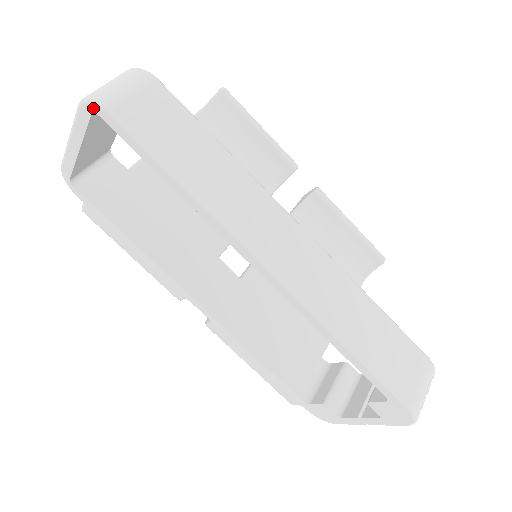
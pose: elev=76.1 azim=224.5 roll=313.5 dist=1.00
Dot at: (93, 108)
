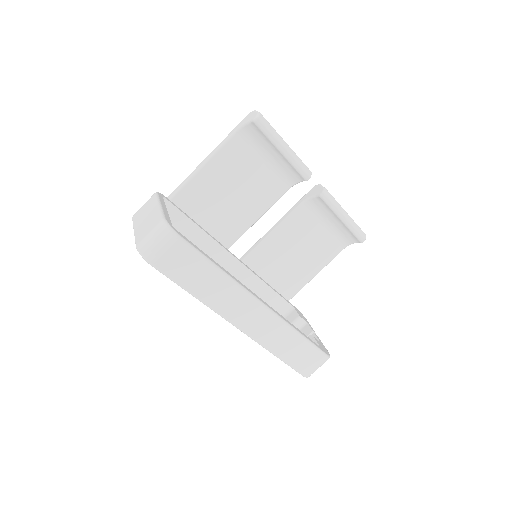
Dot at: (143, 257)
